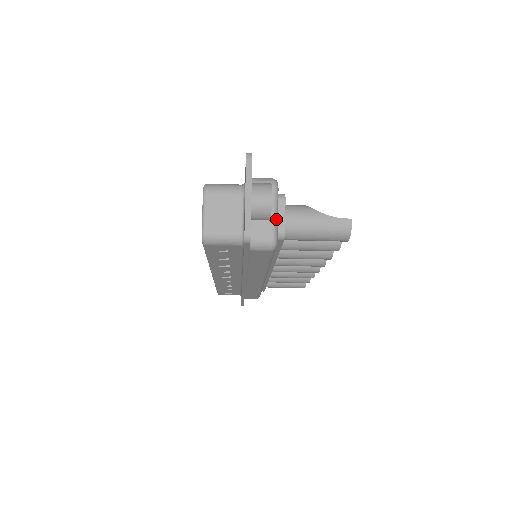
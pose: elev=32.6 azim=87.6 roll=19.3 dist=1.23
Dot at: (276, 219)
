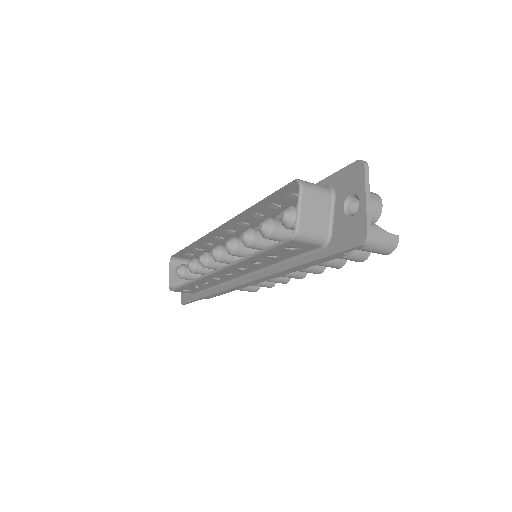
Dot at: occluded
